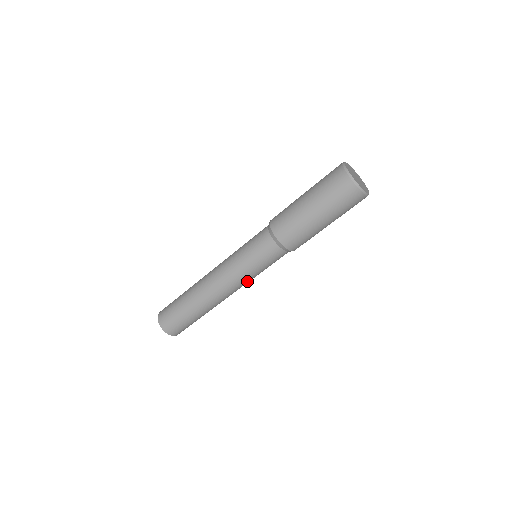
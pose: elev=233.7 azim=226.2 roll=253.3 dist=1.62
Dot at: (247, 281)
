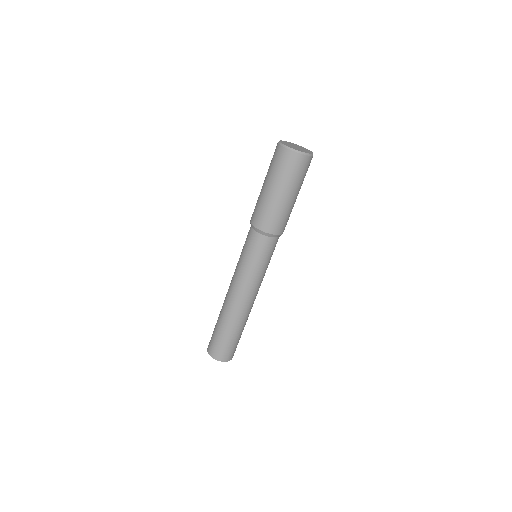
Dot at: (262, 279)
